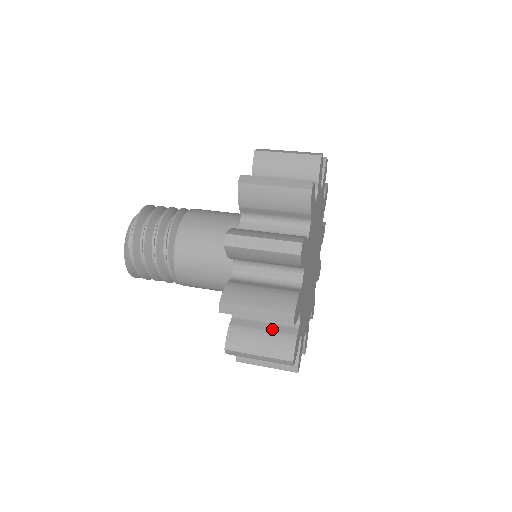
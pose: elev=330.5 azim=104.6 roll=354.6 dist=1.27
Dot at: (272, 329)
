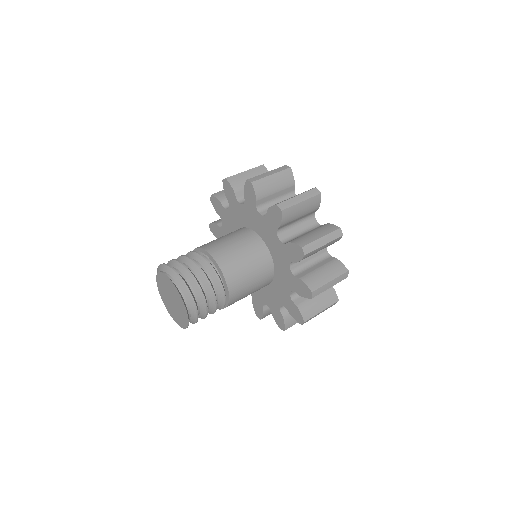
Dot at: (322, 265)
